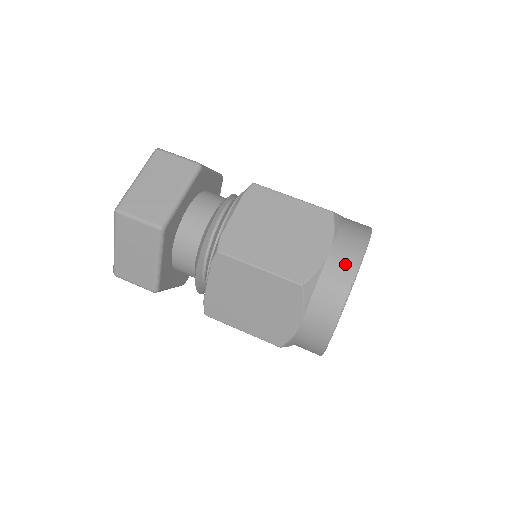
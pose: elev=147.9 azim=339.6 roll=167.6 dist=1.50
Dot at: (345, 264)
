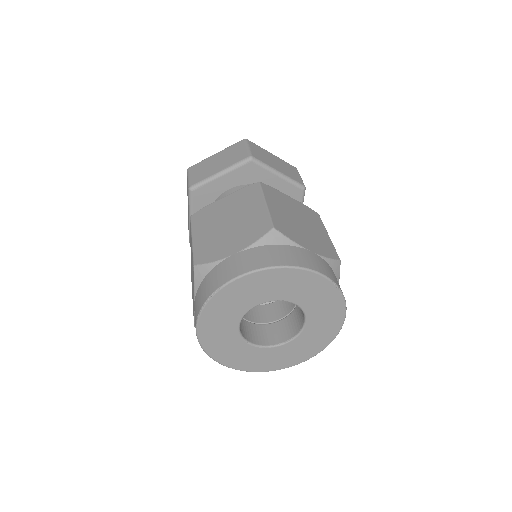
Dot at: (230, 270)
